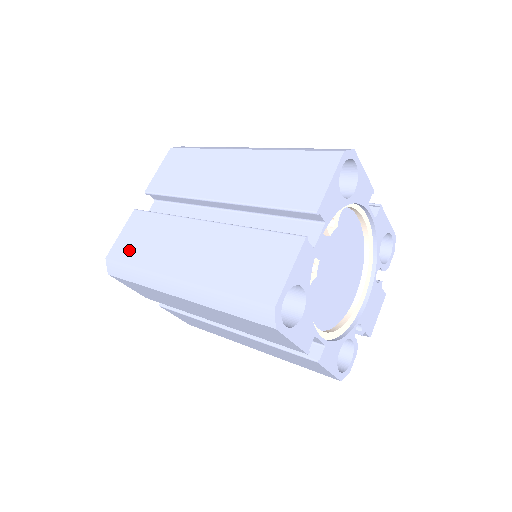
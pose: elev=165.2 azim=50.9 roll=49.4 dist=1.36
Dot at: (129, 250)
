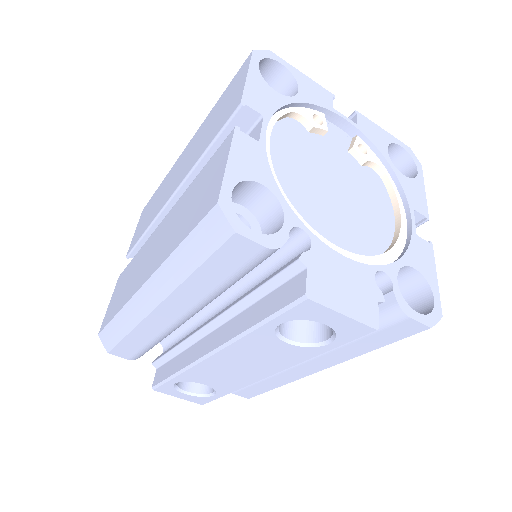
Dot at: occluded
